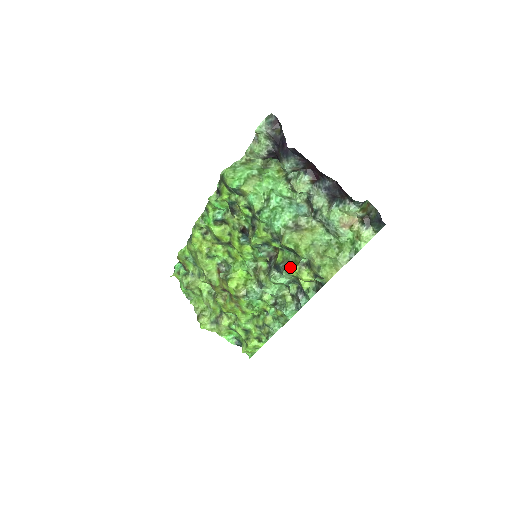
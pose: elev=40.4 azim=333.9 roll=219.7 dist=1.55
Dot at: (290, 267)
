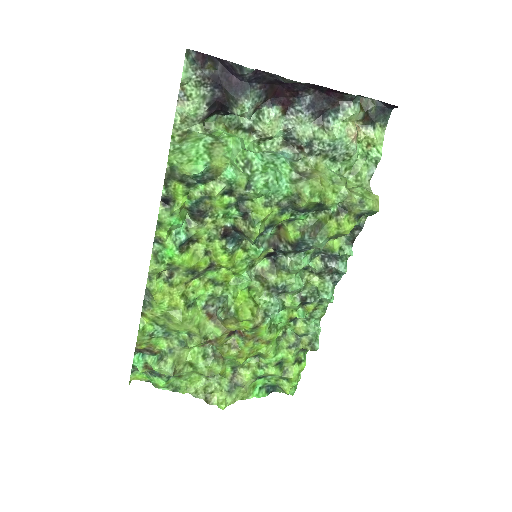
Dot at: (323, 229)
